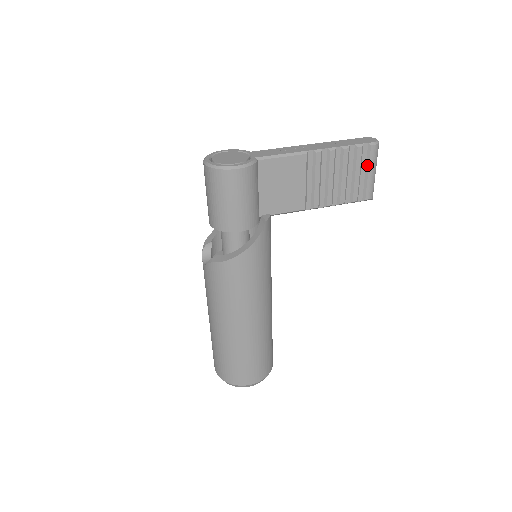
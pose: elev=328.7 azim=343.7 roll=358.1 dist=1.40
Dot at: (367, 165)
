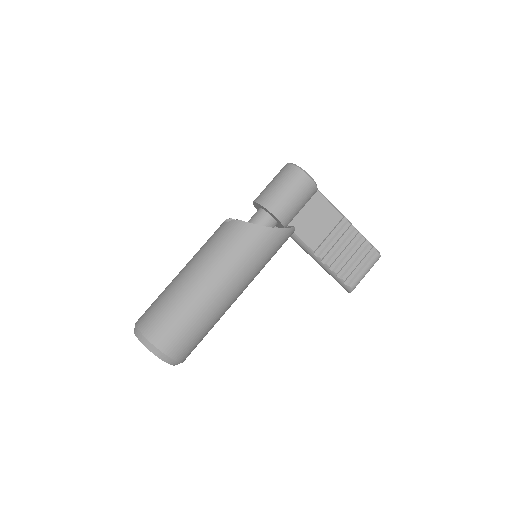
Dot at: (366, 263)
